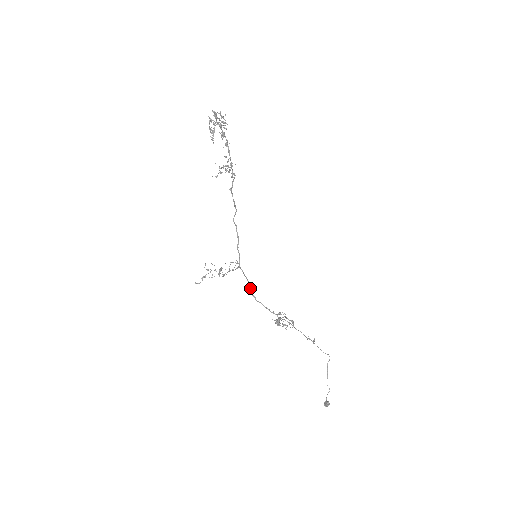
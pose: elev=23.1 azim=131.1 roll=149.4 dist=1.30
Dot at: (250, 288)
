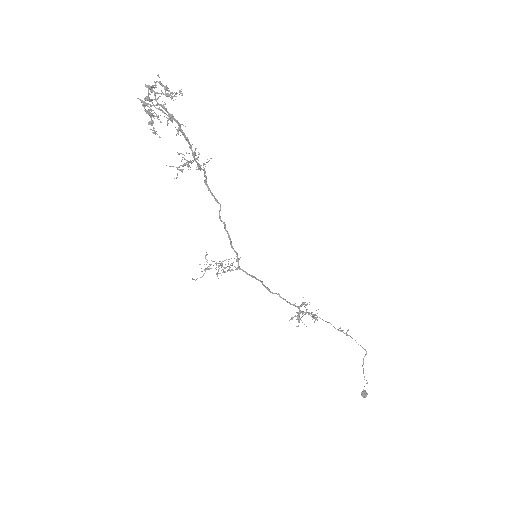
Dot at: occluded
